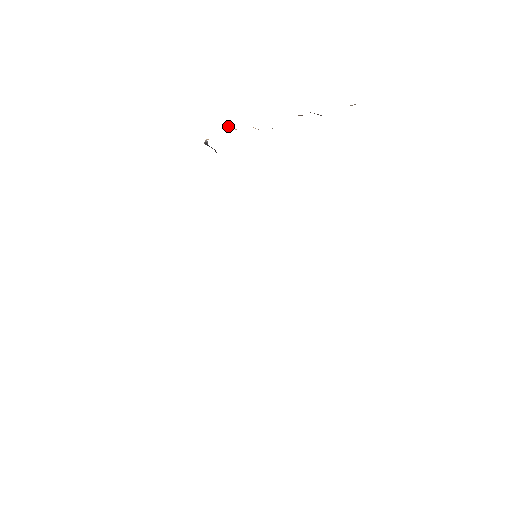
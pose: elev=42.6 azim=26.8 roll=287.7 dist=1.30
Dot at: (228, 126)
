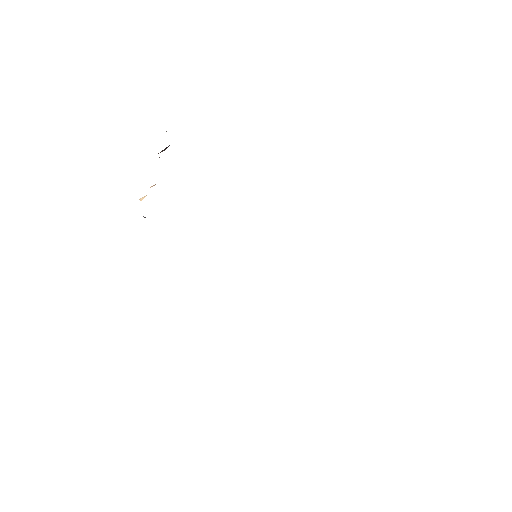
Dot at: (139, 199)
